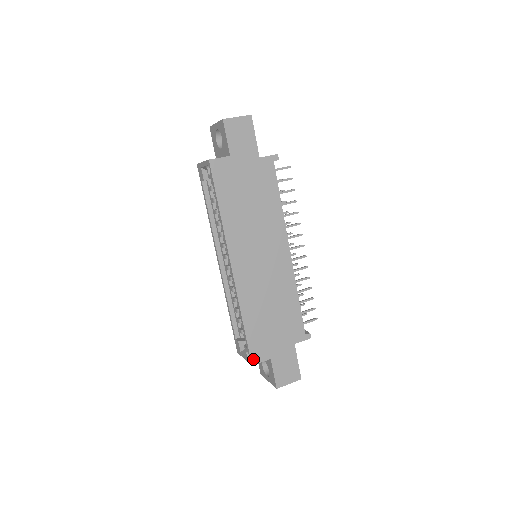
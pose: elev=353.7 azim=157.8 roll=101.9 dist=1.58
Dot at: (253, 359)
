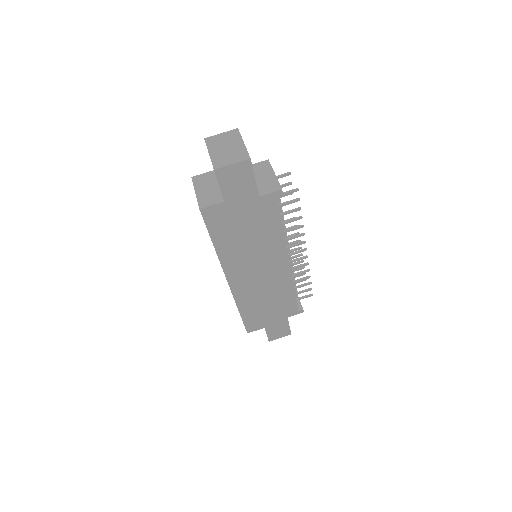
Dot at: (248, 330)
